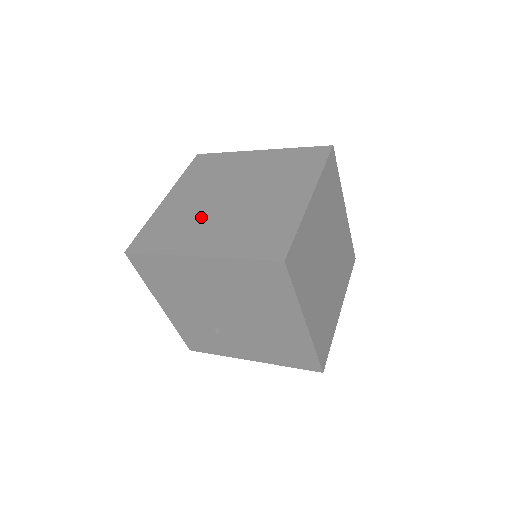
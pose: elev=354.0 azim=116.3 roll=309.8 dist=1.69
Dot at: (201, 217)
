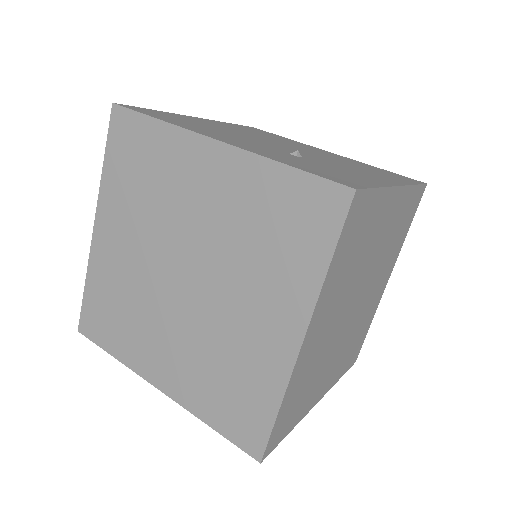
Dot at: (149, 307)
